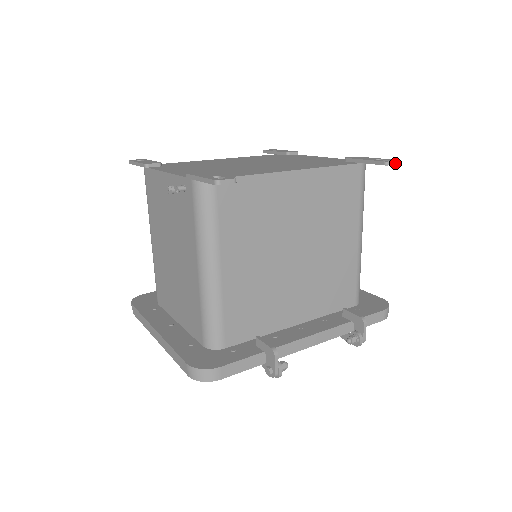
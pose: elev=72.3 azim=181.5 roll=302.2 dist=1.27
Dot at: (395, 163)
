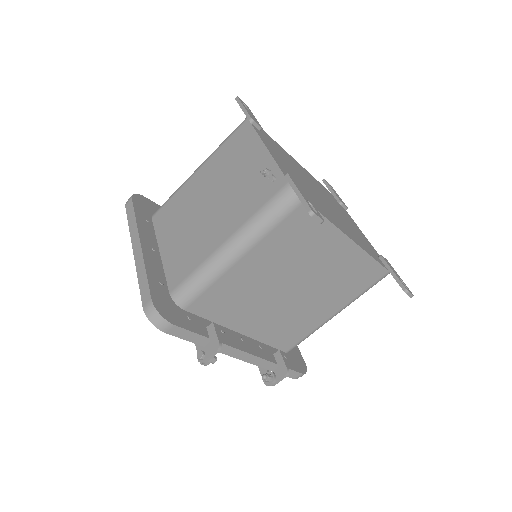
Dot at: (411, 296)
